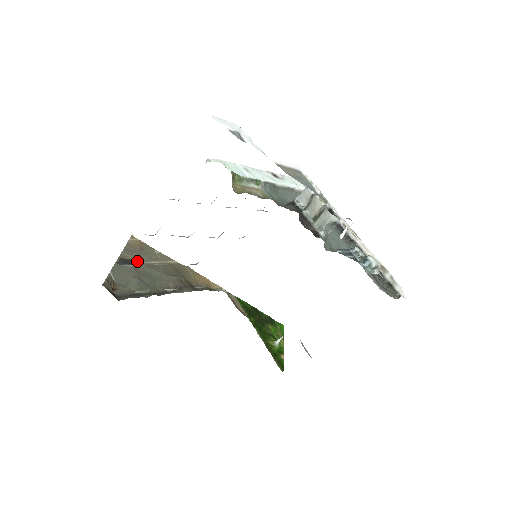
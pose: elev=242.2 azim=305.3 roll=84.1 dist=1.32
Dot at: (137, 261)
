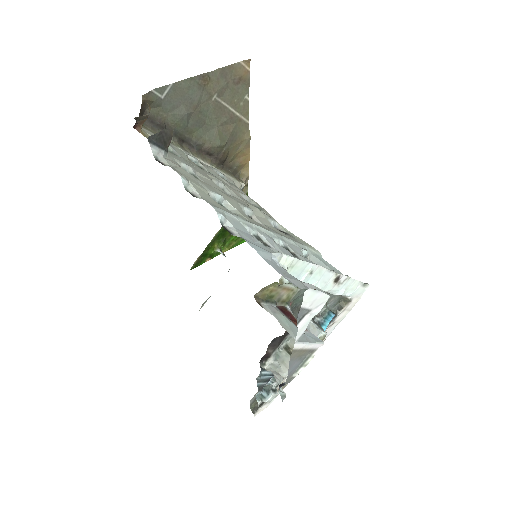
Dot at: (214, 93)
